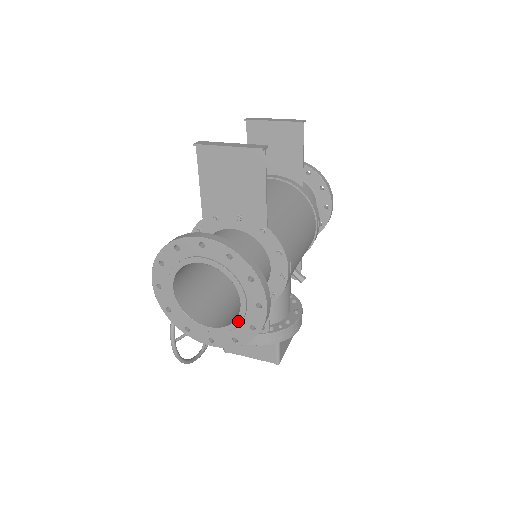
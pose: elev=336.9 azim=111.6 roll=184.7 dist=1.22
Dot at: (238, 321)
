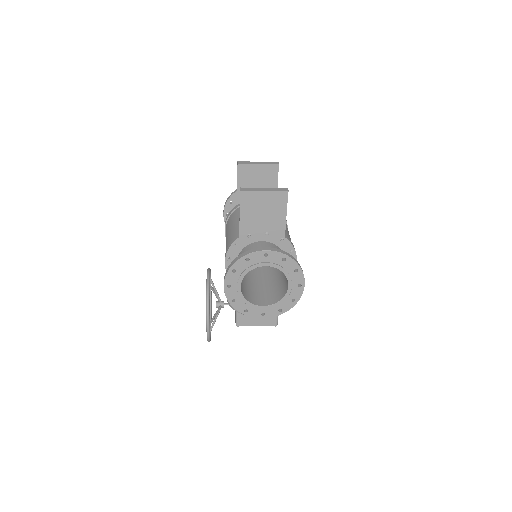
Dot at: (285, 298)
